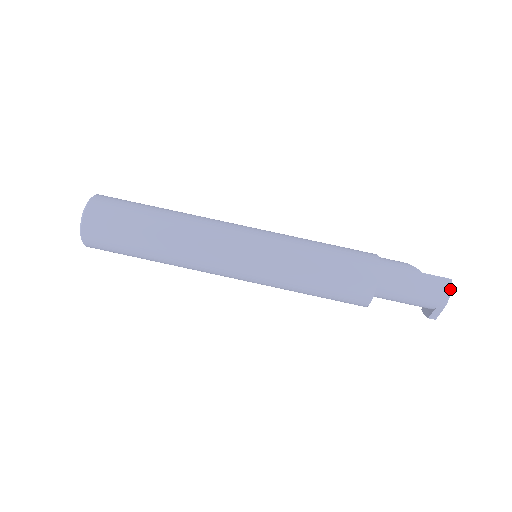
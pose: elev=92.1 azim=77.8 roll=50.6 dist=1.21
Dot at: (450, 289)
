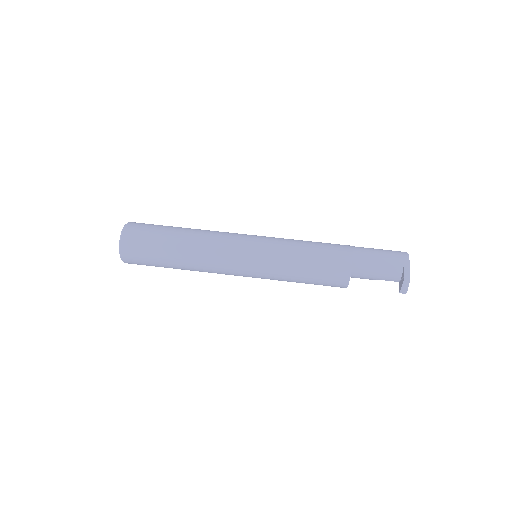
Dot at: (406, 252)
